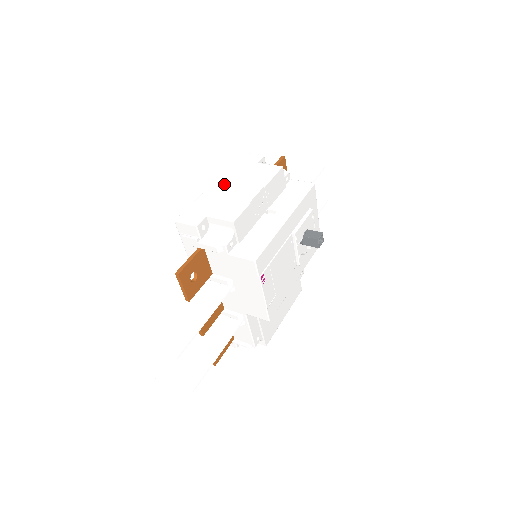
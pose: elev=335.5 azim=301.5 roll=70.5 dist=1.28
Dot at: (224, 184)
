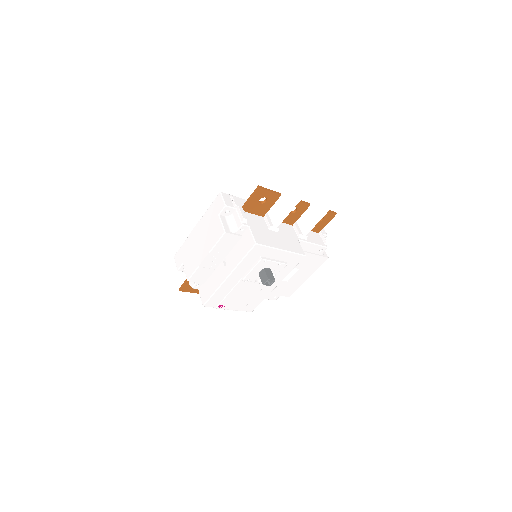
Dot at: (198, 232)
